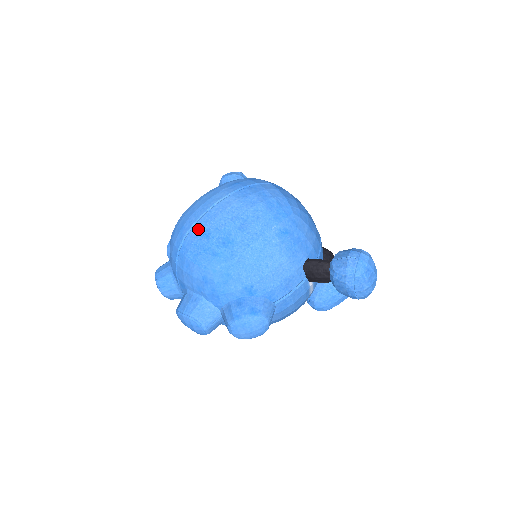
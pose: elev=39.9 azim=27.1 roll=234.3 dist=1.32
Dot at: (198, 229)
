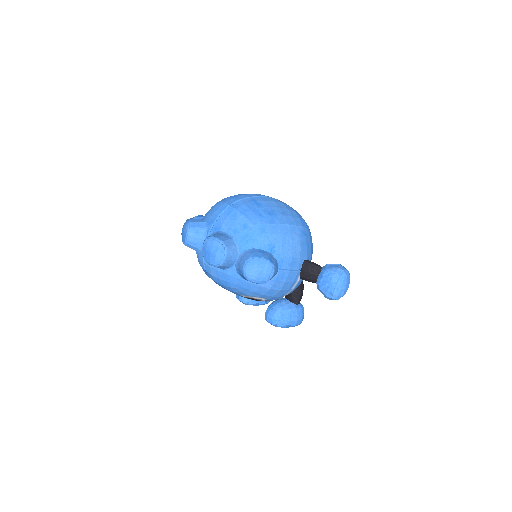
Dot at: (252, 200)
